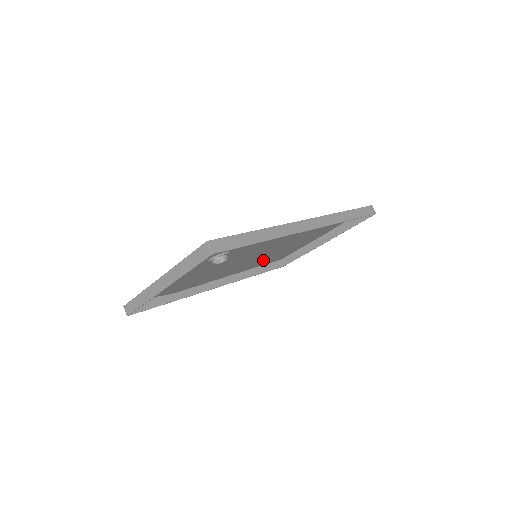
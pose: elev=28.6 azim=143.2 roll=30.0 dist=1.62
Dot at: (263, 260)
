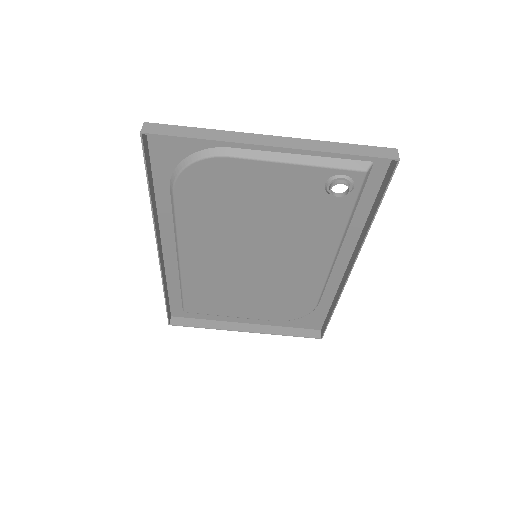
Dot at: (216, 280)
